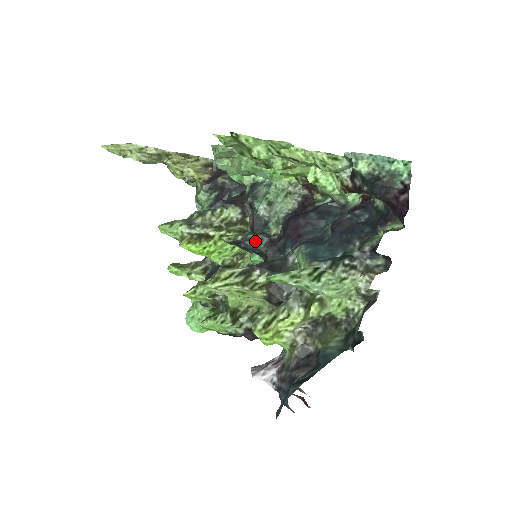
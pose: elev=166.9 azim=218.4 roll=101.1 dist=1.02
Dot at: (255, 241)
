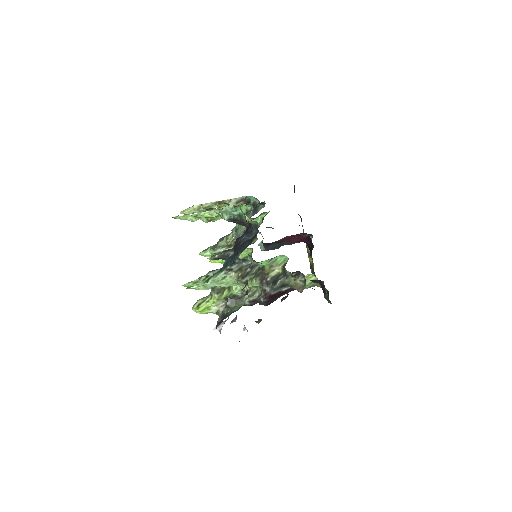
Dot at: (226, 255)
